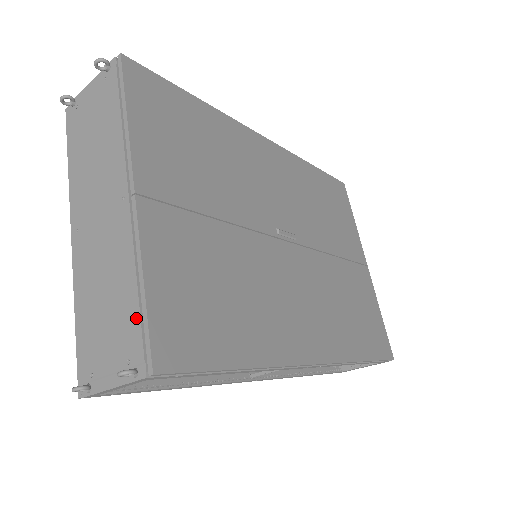
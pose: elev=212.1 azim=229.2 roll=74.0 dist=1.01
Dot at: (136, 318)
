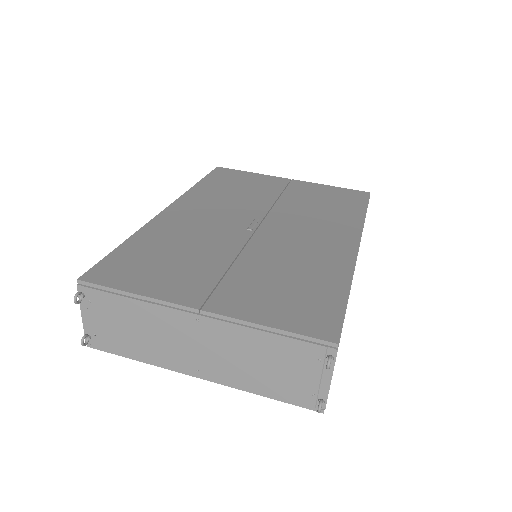
Dot at: (293, 343)
